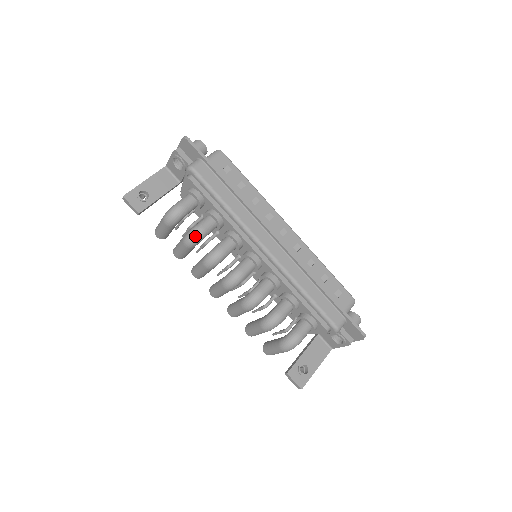
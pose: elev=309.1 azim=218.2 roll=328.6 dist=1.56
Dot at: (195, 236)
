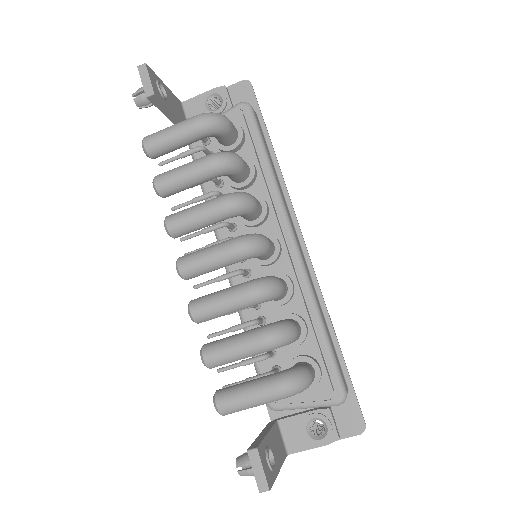
Dot at: (234, 159)
